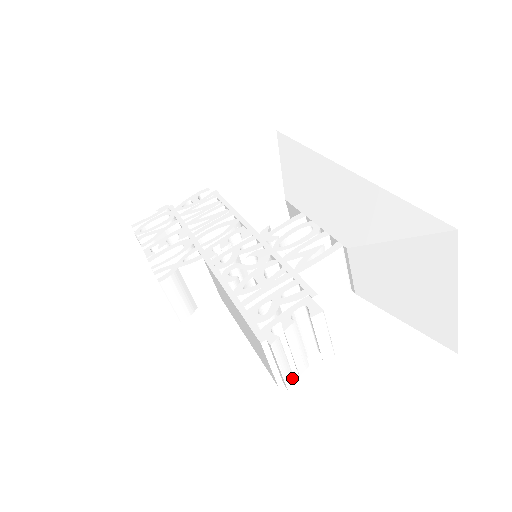
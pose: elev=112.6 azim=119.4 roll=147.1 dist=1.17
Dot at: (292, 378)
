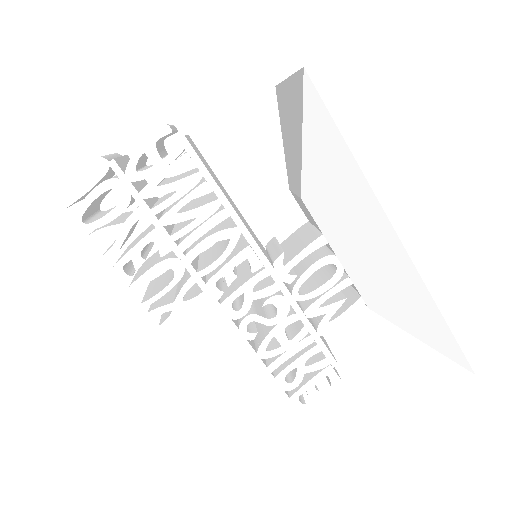
Dot at: occluded
